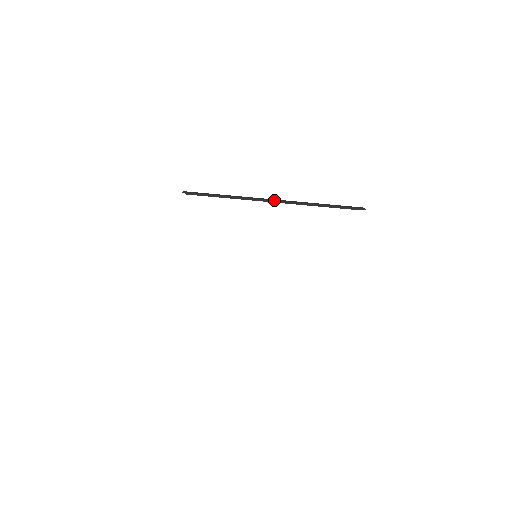
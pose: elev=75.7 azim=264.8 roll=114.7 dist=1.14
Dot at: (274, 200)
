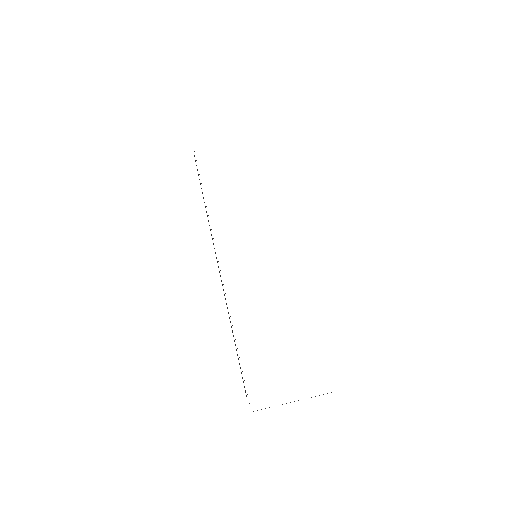
Dot at: occluded
